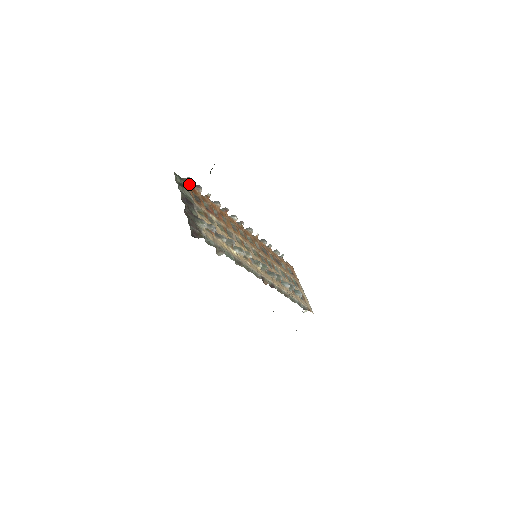
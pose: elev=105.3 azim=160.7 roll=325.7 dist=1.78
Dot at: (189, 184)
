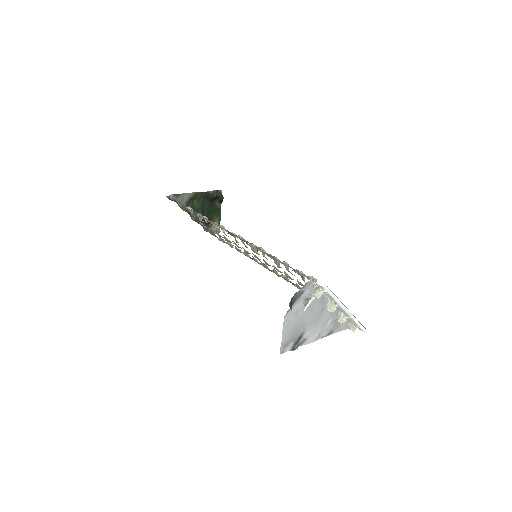
Dot at: occluded
